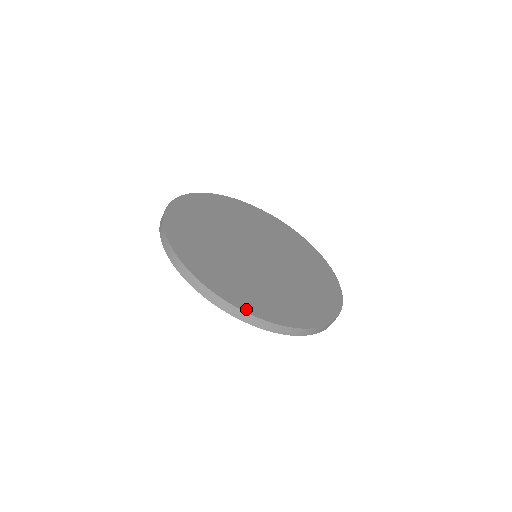
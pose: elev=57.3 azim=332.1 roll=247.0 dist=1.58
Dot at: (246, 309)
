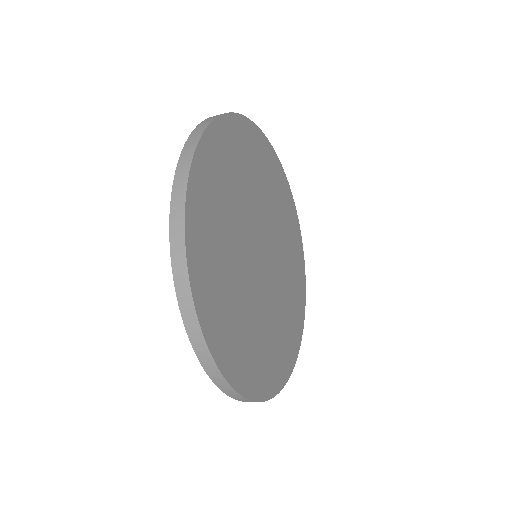
Dot at: (265, 395)
